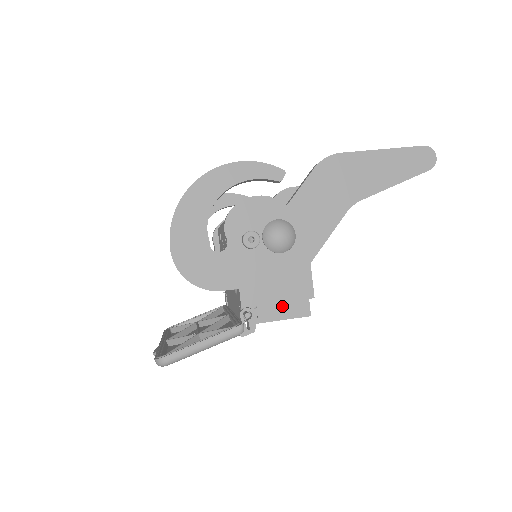
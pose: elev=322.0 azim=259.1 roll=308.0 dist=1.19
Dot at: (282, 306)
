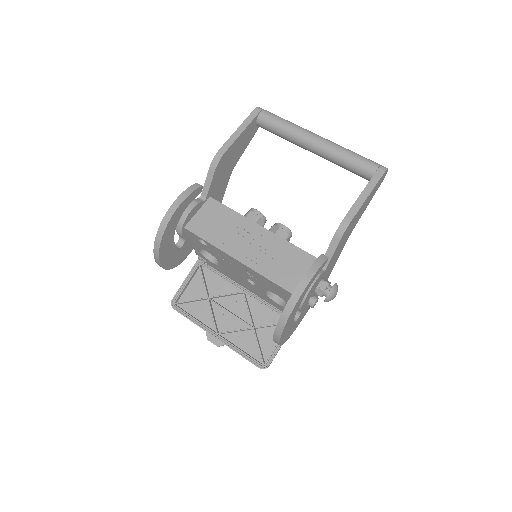
Dot at: occluded
